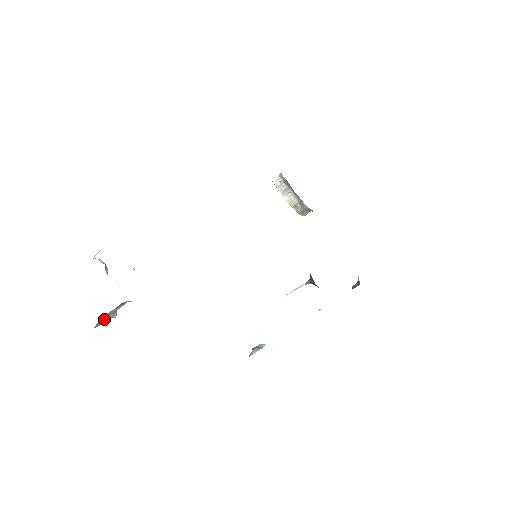
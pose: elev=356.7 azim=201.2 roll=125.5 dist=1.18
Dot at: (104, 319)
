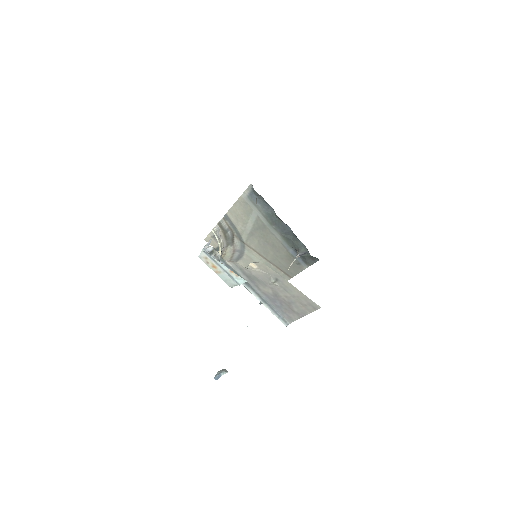
Dot at: occluded
